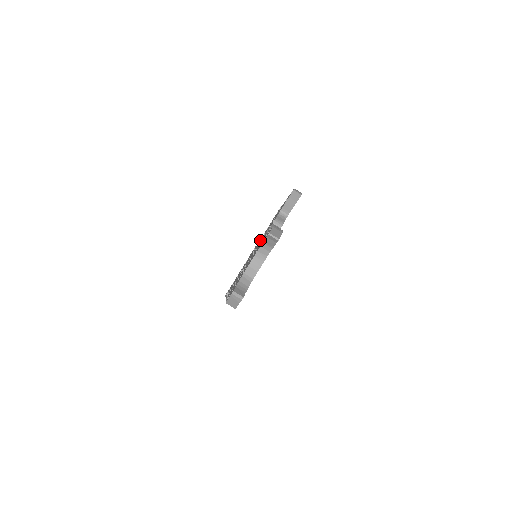
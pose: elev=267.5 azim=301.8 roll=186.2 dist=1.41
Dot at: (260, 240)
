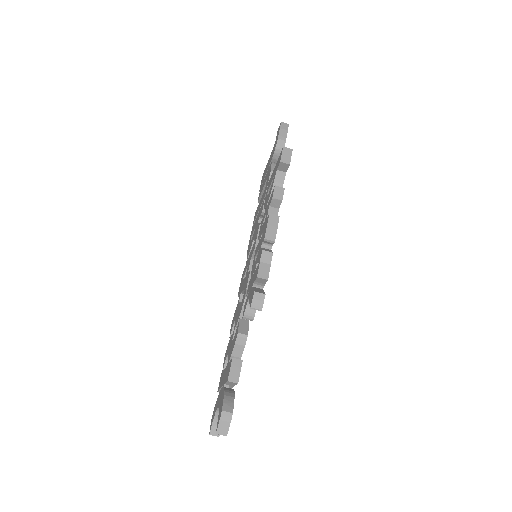
Dot at: (264, 205)
